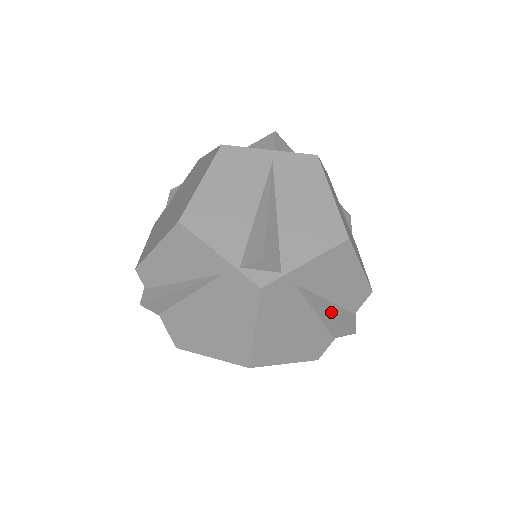
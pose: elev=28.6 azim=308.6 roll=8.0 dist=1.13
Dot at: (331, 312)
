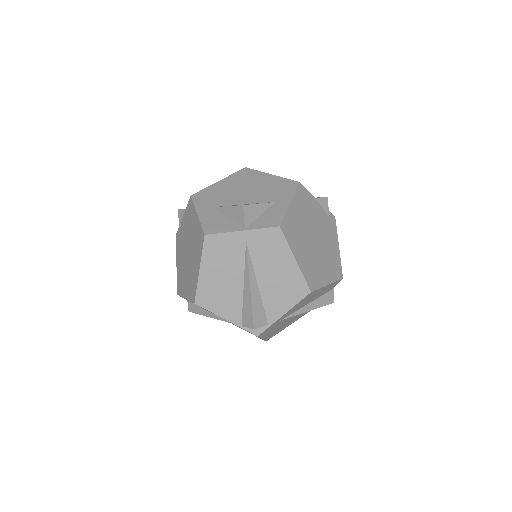
Dot at: occluded
